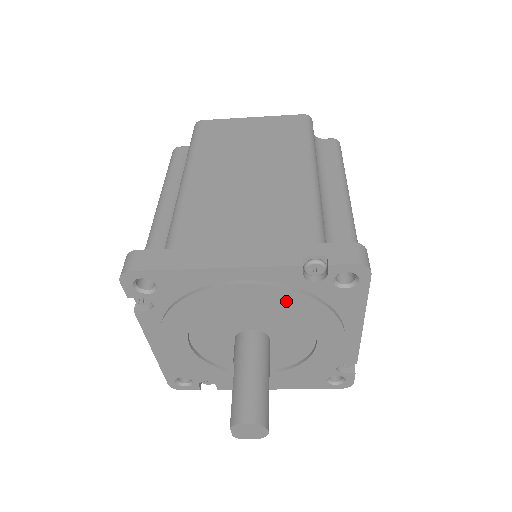
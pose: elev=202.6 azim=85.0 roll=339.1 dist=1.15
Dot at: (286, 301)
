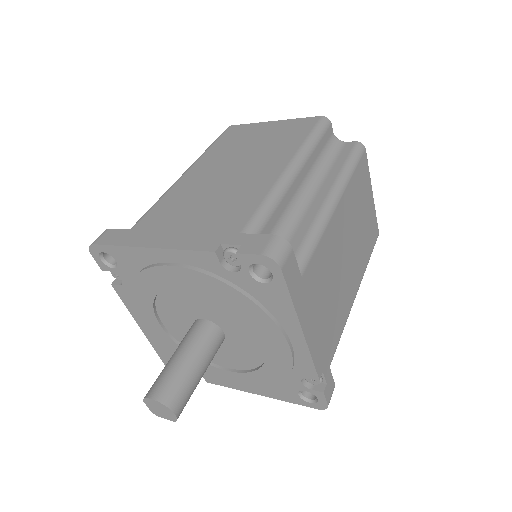
Dot at: (215, 290)
